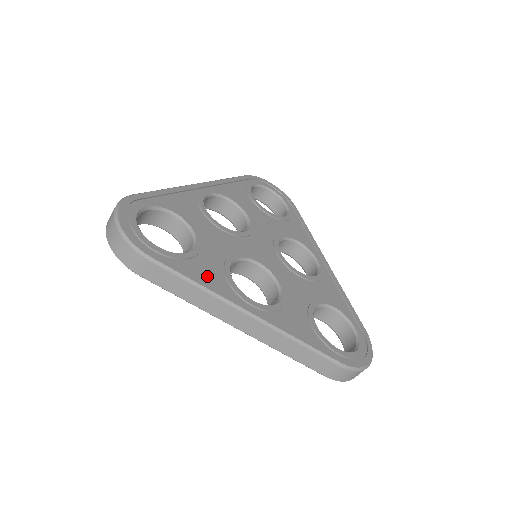
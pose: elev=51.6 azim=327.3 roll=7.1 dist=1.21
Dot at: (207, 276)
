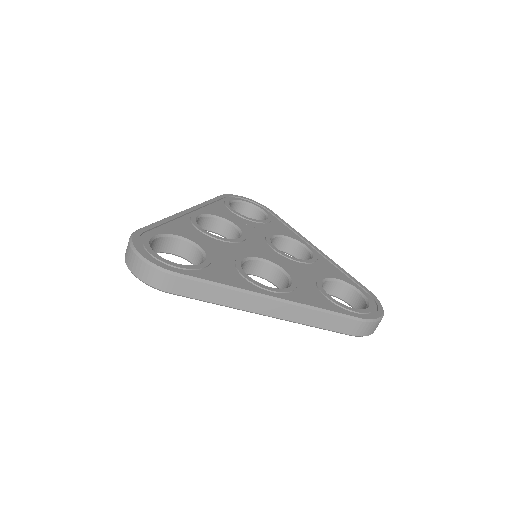
Dot at: (226, 277)
